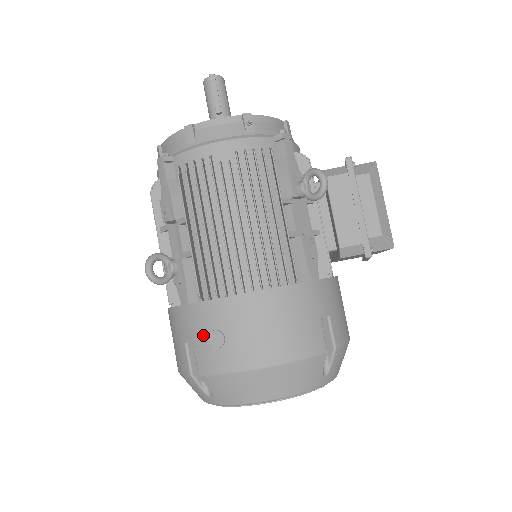
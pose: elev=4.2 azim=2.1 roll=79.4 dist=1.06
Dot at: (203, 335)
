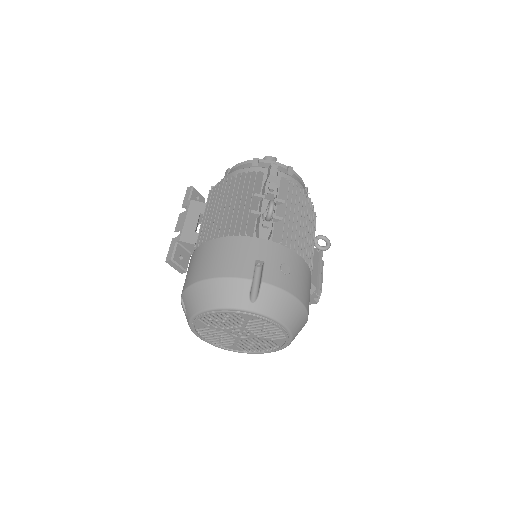
Dot at: (277, 262)
